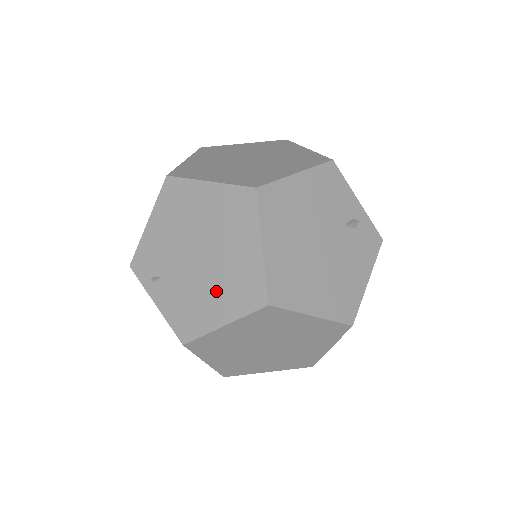
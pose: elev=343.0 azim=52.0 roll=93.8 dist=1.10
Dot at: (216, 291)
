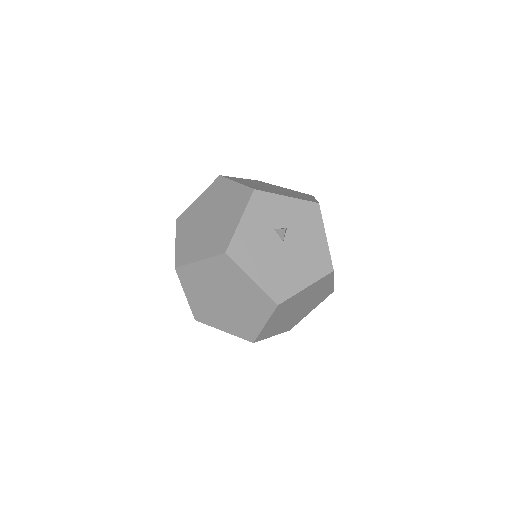
Dot at: occluded
